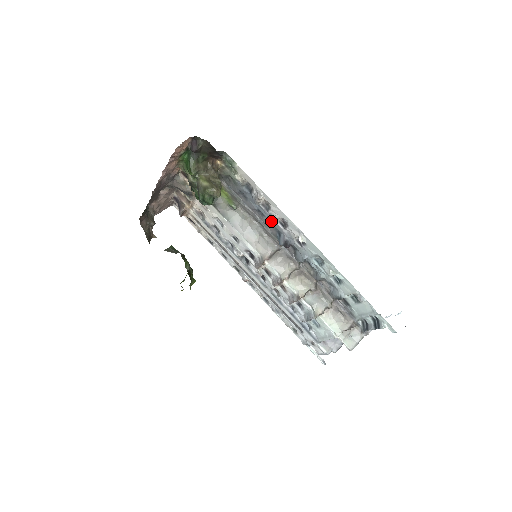
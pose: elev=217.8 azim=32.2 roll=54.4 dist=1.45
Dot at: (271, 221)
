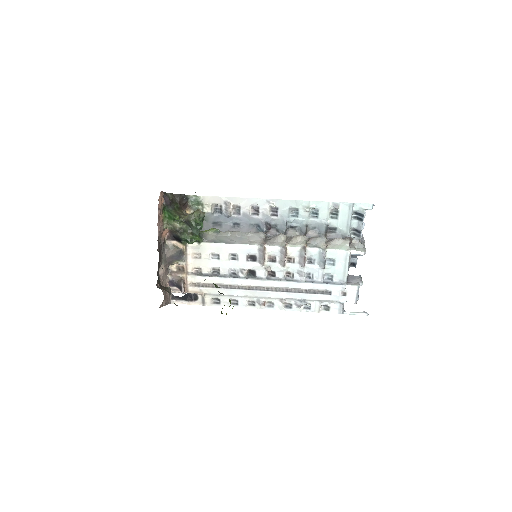
Dot at: (247, 222)
